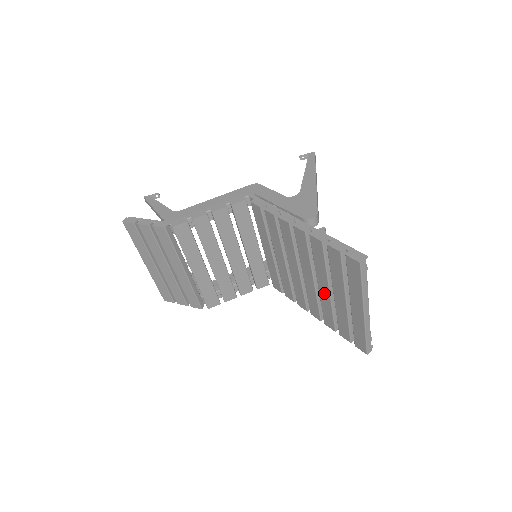
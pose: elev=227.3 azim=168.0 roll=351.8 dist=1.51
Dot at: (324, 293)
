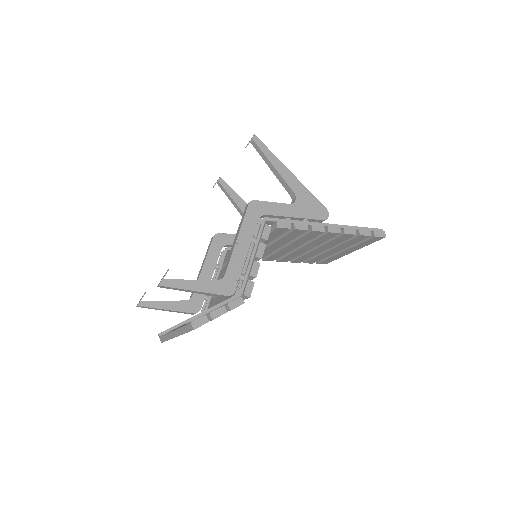
Dot at: (316, 252)
